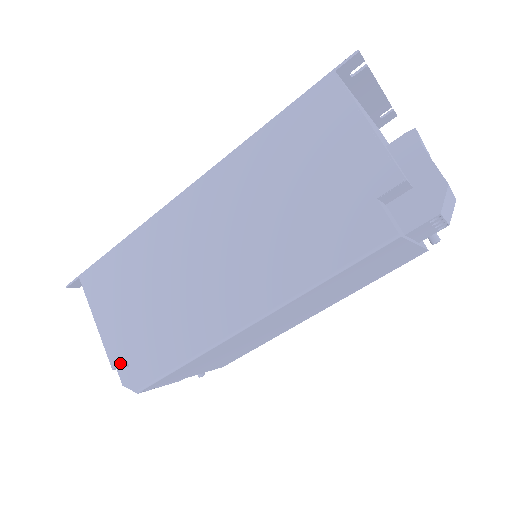
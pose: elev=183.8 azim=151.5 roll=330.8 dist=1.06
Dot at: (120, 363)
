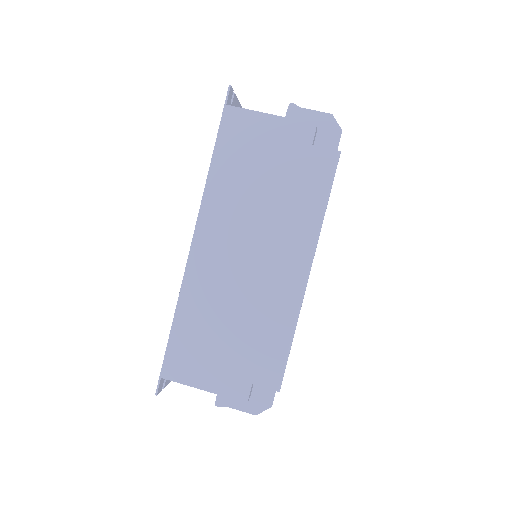
Dot at: (249, 392)
